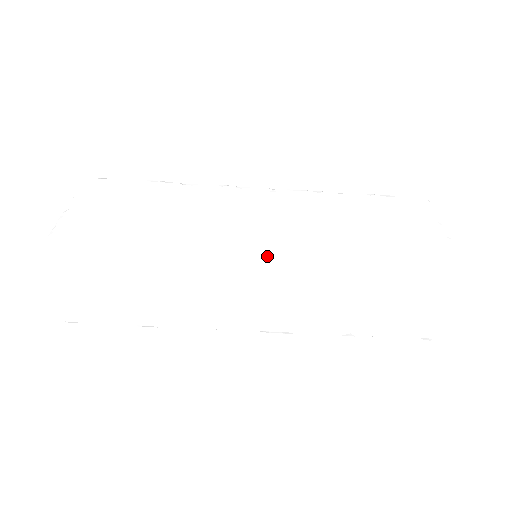
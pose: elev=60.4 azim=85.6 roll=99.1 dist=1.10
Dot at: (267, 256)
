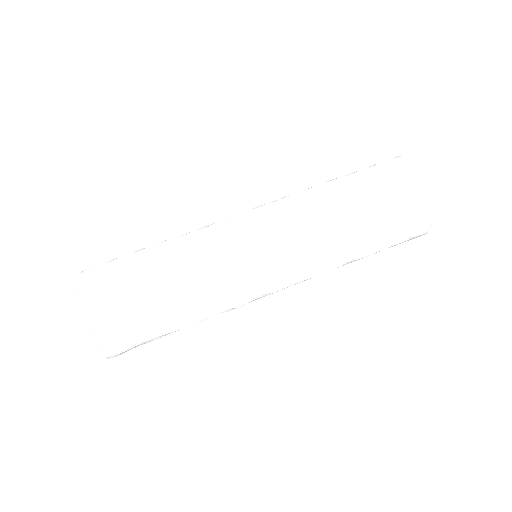
Dot at: (252, 208)
